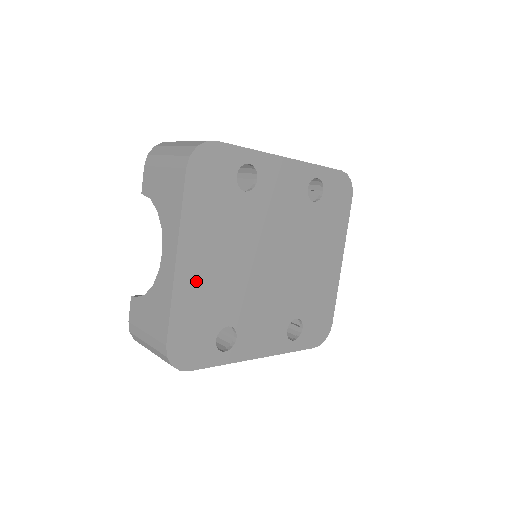
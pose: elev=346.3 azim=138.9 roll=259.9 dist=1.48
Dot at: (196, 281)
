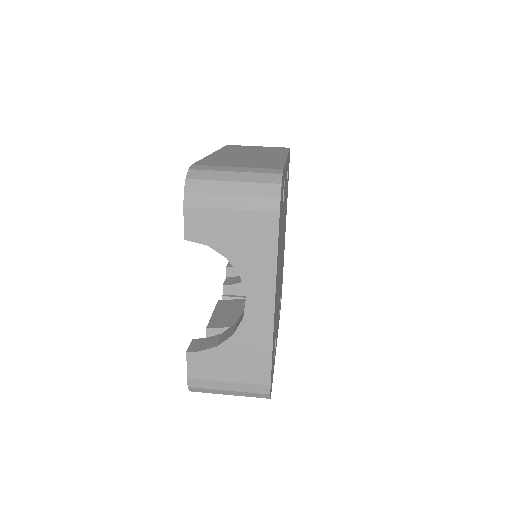
Dot at: (275, 314)
